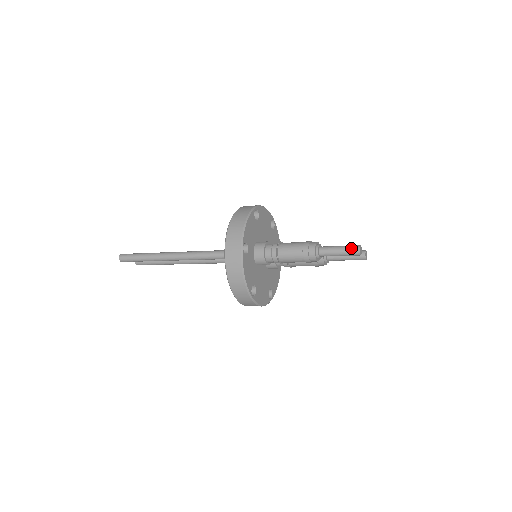
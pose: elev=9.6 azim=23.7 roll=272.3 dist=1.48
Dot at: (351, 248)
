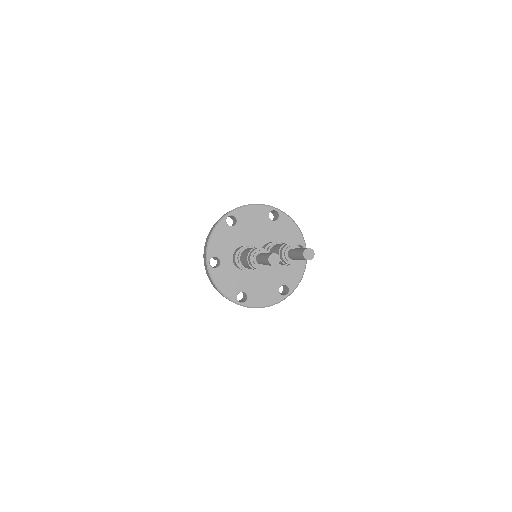
Dot at: (265, 258)
